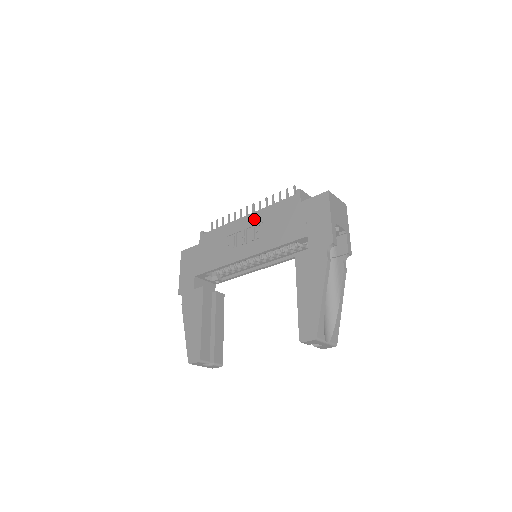
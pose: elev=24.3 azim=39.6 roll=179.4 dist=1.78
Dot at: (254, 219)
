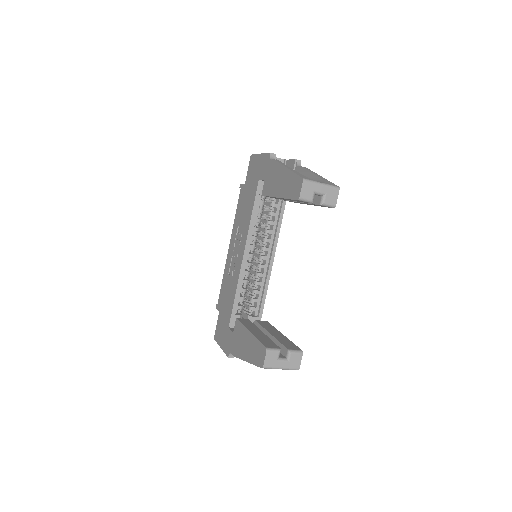
Dot at: (233, 238)
